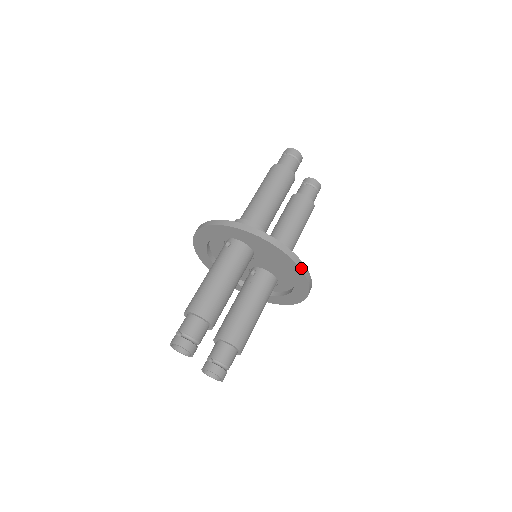
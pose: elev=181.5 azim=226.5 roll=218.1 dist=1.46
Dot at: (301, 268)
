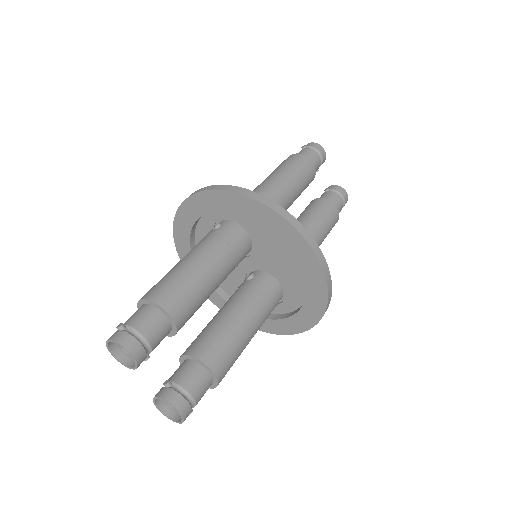
Dot at: (317, 255)
